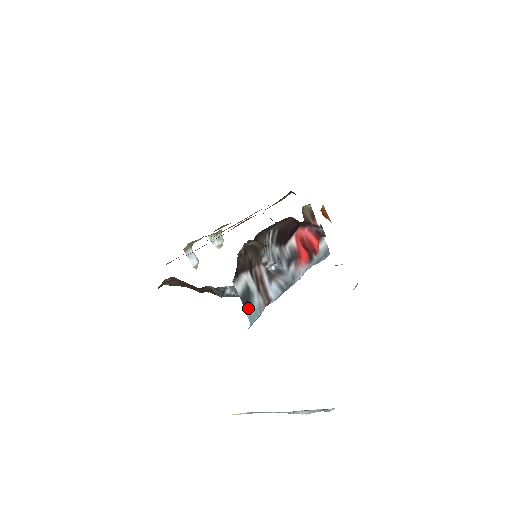
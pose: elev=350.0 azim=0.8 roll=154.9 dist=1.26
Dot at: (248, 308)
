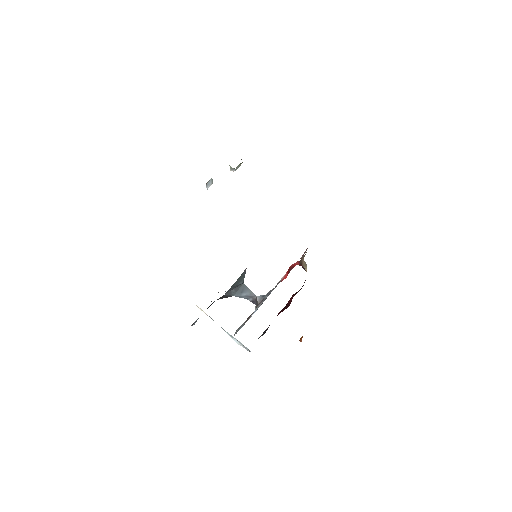
Dot at: occluded
